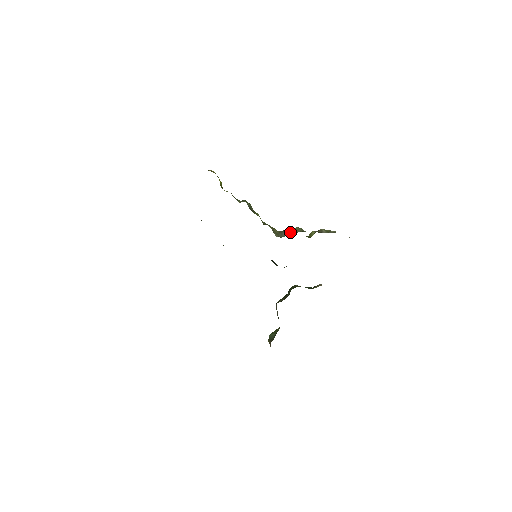
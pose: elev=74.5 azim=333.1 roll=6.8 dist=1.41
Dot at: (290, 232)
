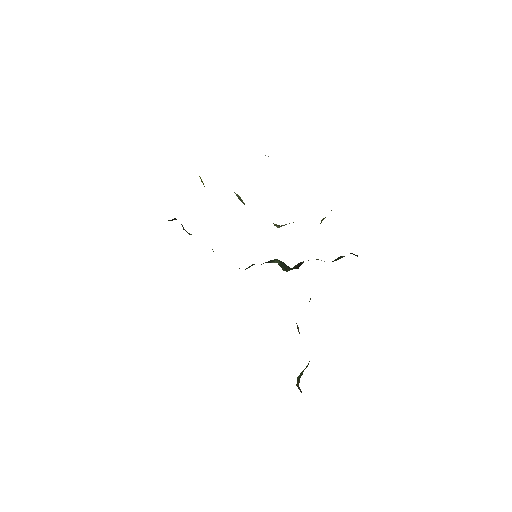
Dot at: occluded
